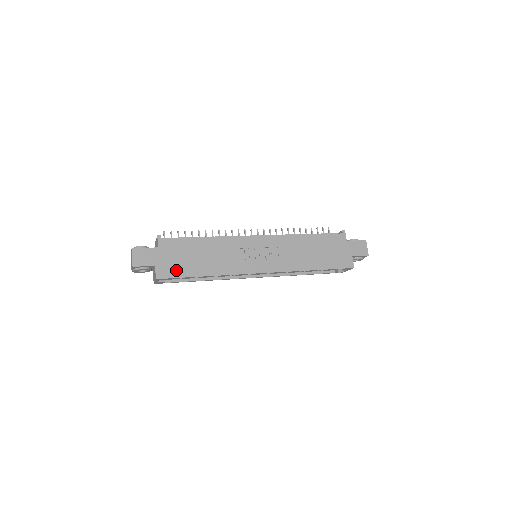
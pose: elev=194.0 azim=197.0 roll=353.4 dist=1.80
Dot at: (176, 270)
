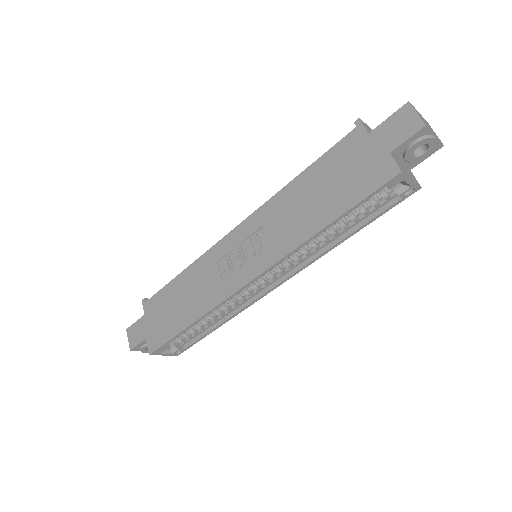
Dot at: (163, 333)
